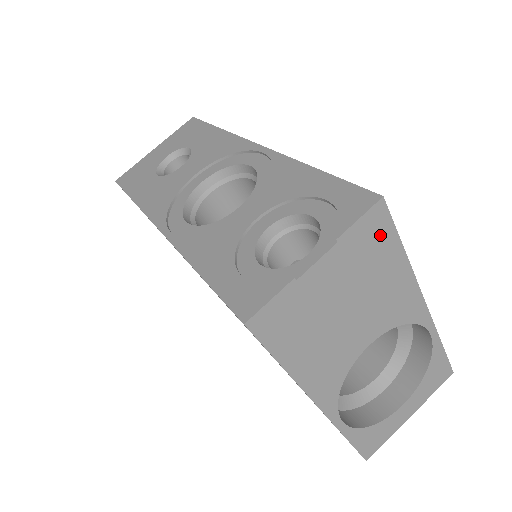
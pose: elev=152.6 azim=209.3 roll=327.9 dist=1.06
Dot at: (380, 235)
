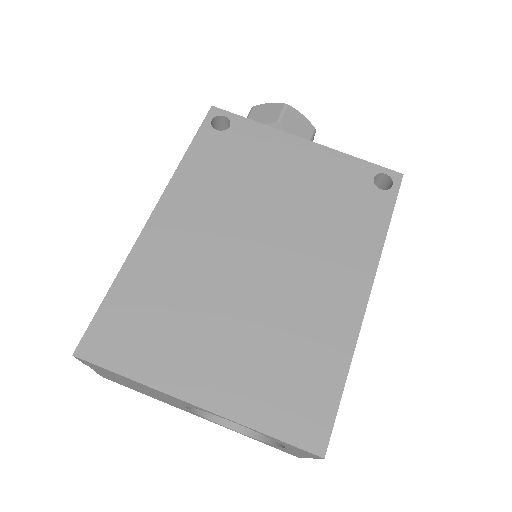
Dot at: (100, 368)
